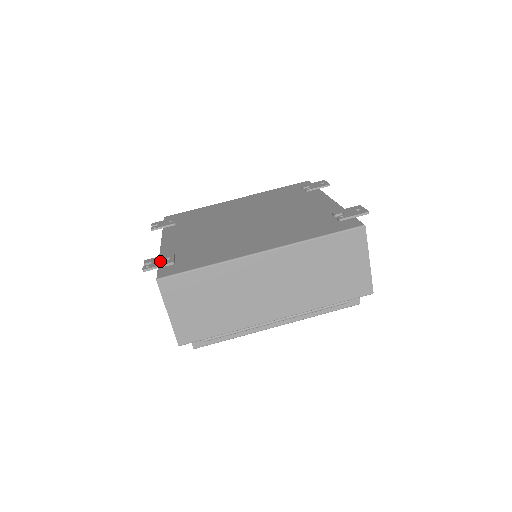
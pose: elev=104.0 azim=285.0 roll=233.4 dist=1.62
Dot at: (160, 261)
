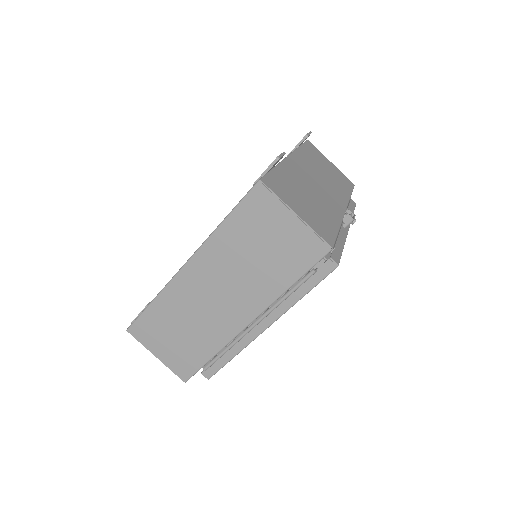
Dot at: occluded
